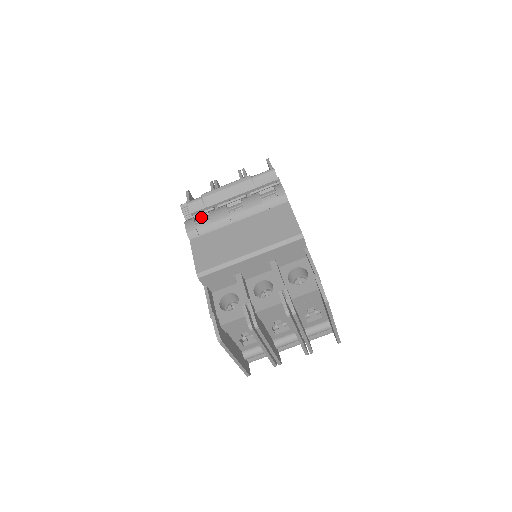
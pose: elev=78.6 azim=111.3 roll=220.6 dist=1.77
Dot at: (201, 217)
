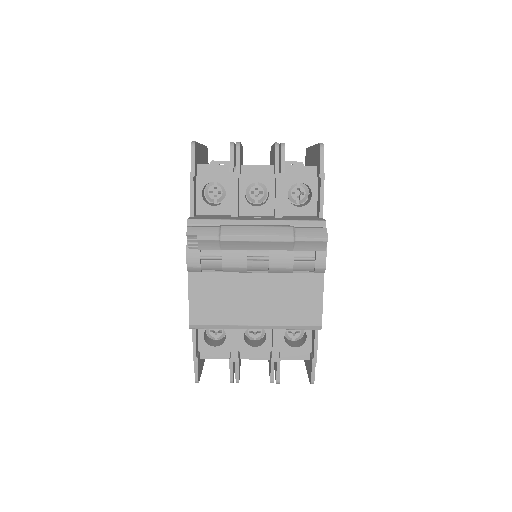
Dot at: occluded
